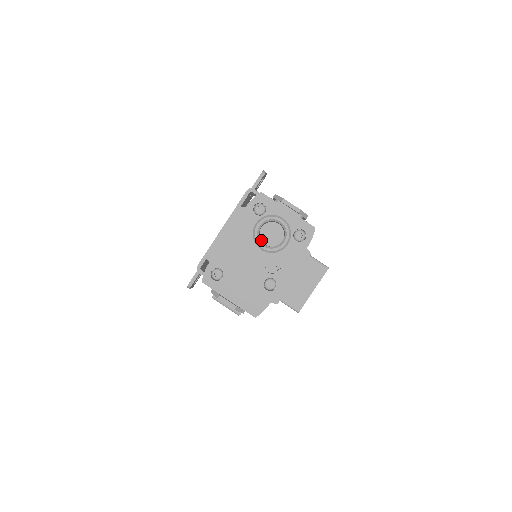
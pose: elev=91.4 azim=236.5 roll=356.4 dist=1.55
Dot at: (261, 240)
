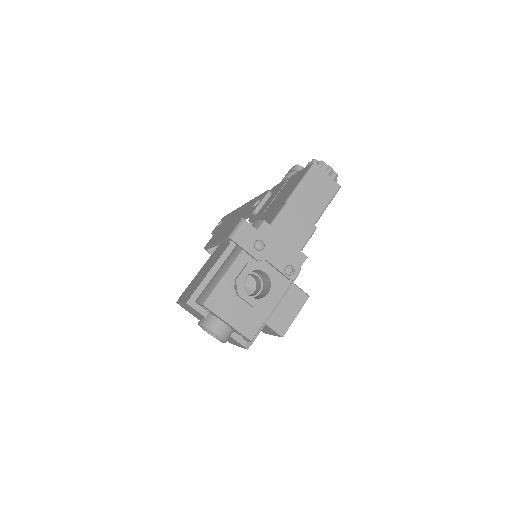
Dot at: occluded
